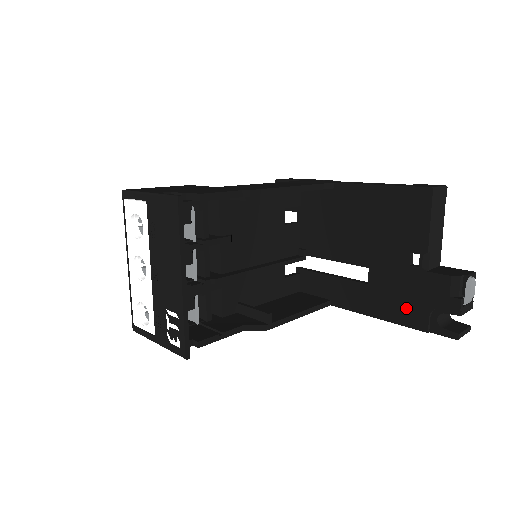
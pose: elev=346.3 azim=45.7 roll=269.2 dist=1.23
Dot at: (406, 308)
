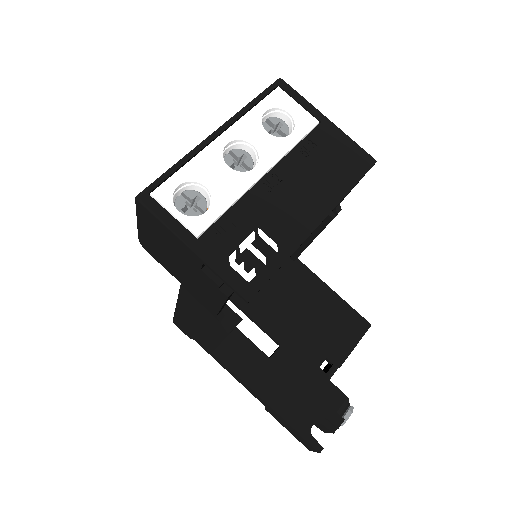
Dot at: (293, 401)
